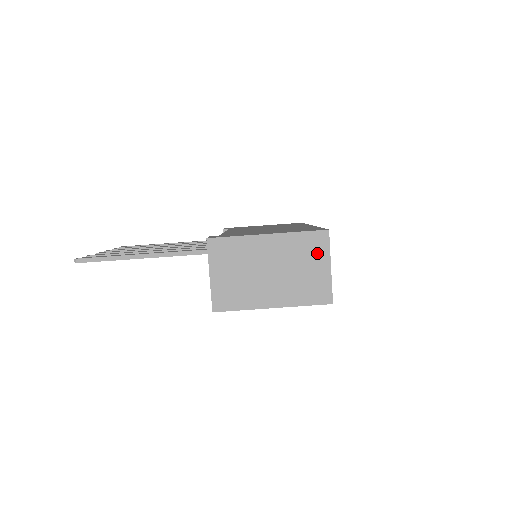
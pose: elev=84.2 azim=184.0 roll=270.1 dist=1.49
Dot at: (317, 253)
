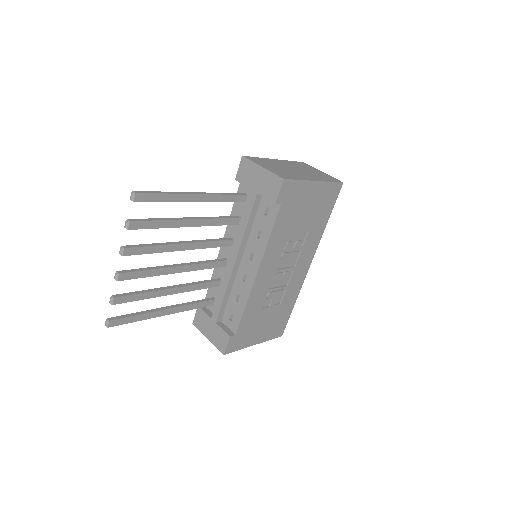
Dot at: (309, 167)
